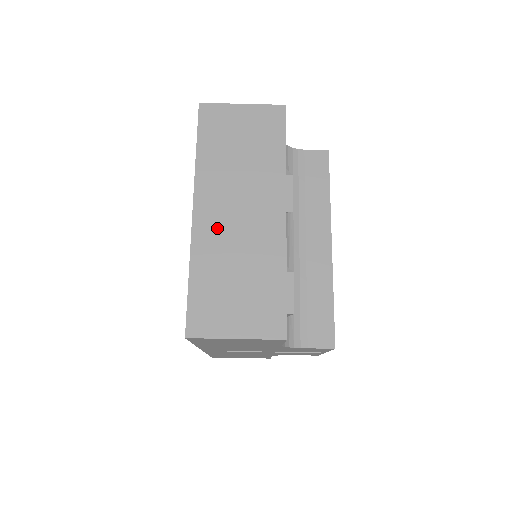
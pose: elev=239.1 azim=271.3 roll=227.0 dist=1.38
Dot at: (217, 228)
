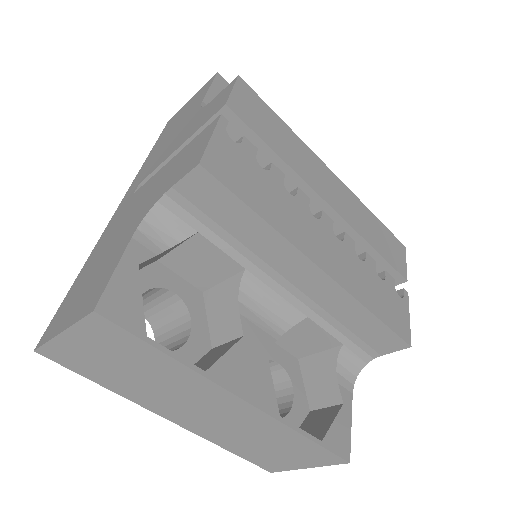
Dot at: (203, 425)
